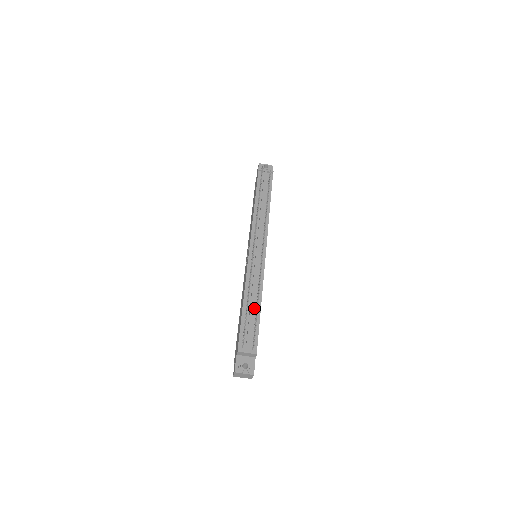
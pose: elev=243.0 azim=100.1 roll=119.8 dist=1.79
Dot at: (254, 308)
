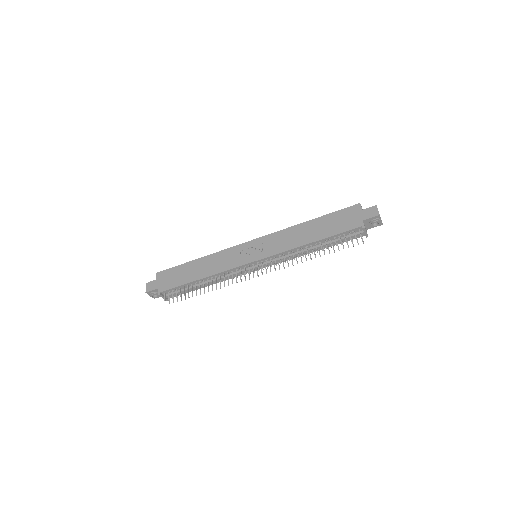
Dot at: (201, 285)
